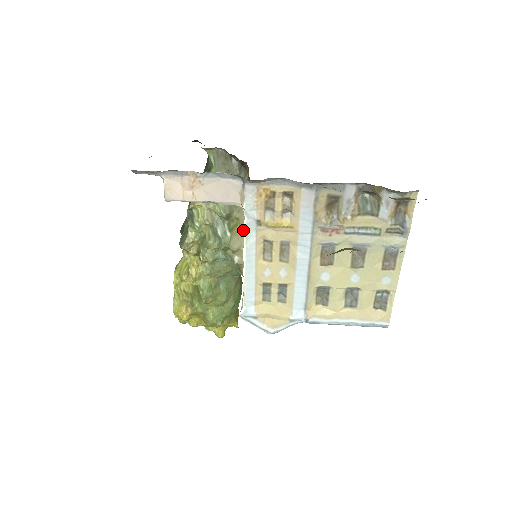
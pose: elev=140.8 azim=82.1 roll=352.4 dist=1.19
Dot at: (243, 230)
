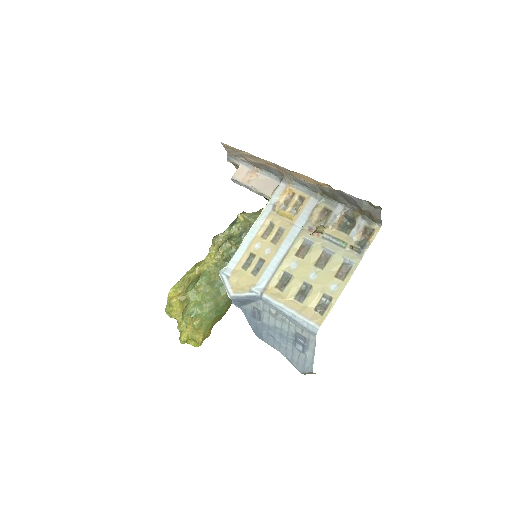
Dot at: occluded
